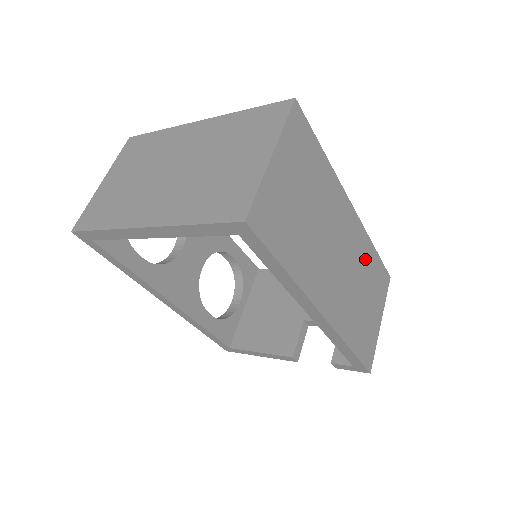
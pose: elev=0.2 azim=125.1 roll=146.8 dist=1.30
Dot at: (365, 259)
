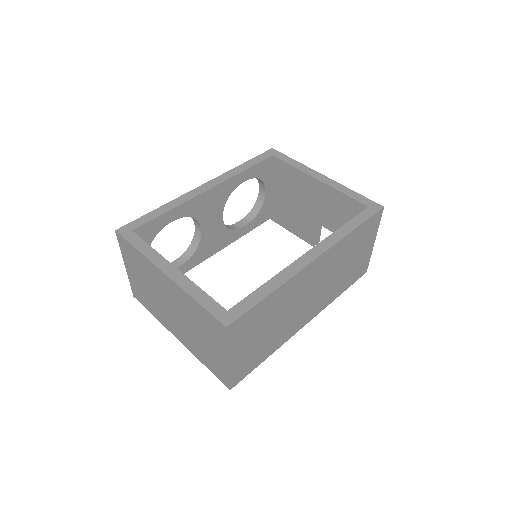
Dot at: (343, 251)
